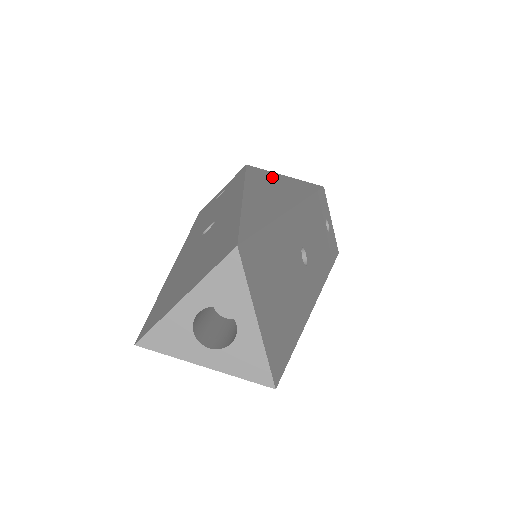
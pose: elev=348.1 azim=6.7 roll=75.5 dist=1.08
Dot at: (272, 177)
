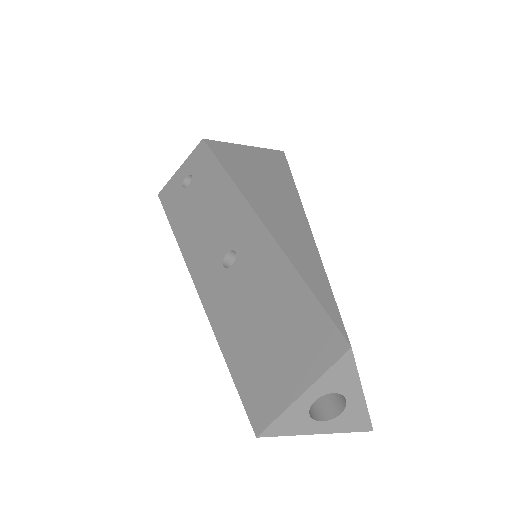
Dot at: (243, 159)
